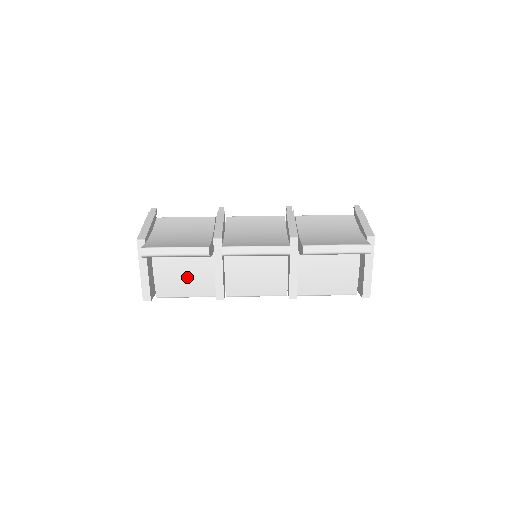
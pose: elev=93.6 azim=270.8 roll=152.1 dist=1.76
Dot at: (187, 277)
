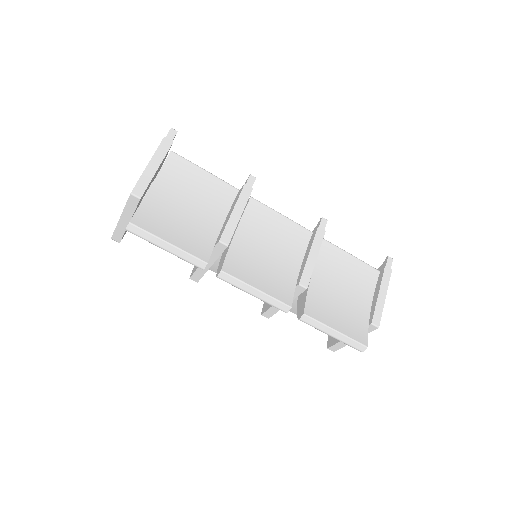
Dot at: occluded
